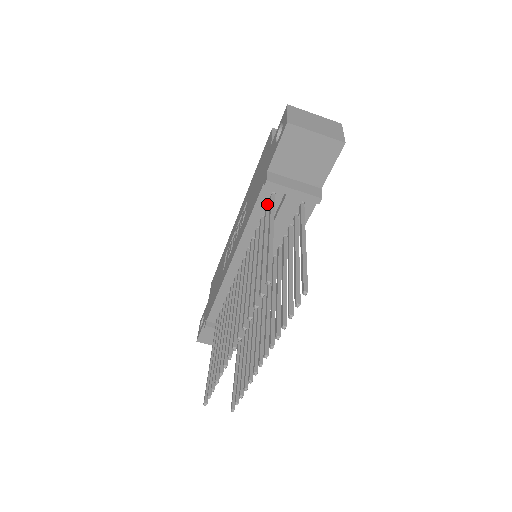
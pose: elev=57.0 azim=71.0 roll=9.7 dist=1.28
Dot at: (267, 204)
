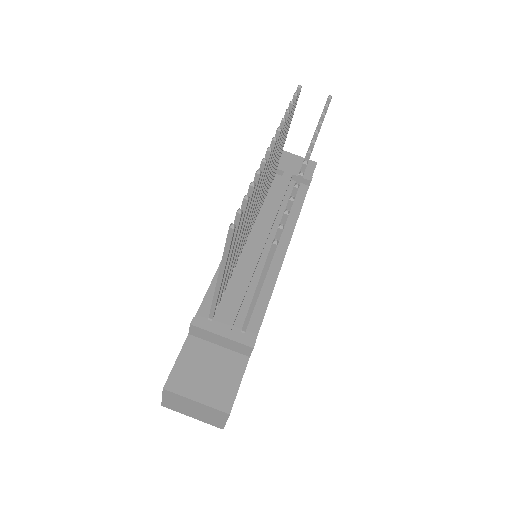
Dot at: occluded
